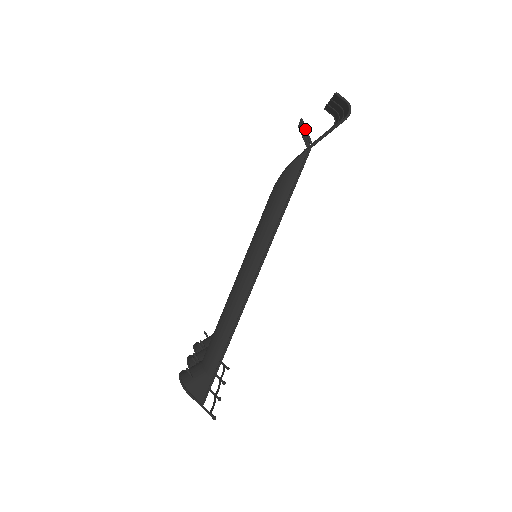
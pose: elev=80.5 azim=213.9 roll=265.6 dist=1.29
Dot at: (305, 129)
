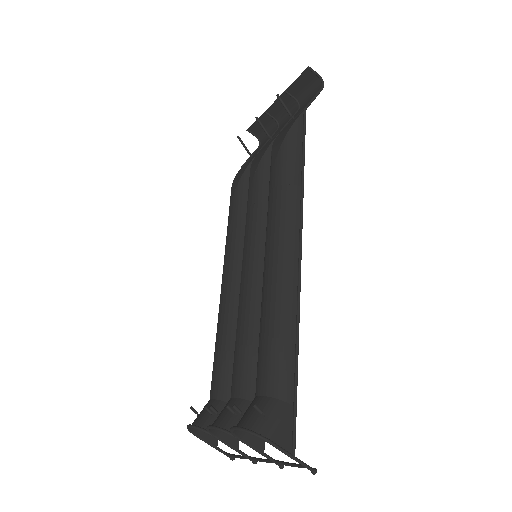
Dot at: (284, 104)
